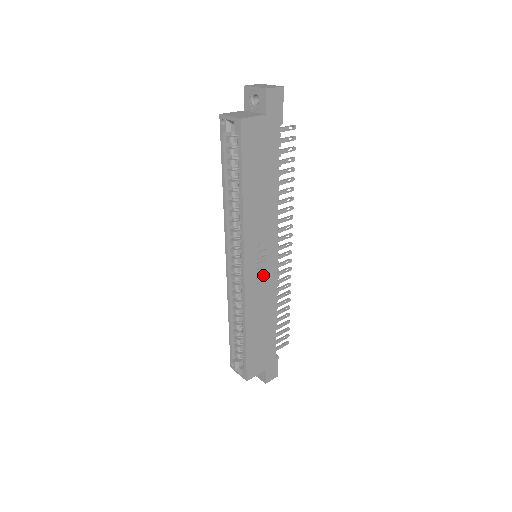
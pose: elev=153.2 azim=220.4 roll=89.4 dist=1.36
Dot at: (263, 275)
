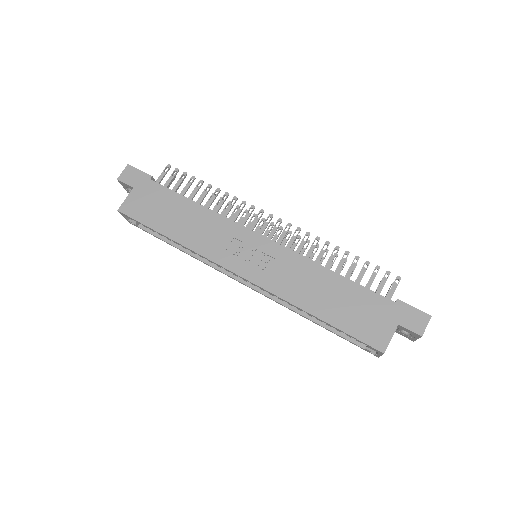
Dot at: (267, 261)
